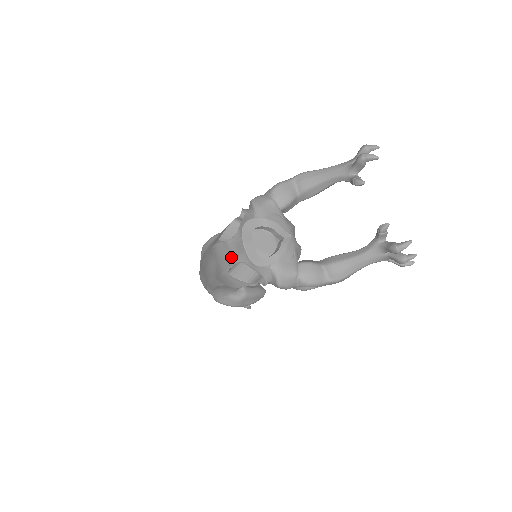
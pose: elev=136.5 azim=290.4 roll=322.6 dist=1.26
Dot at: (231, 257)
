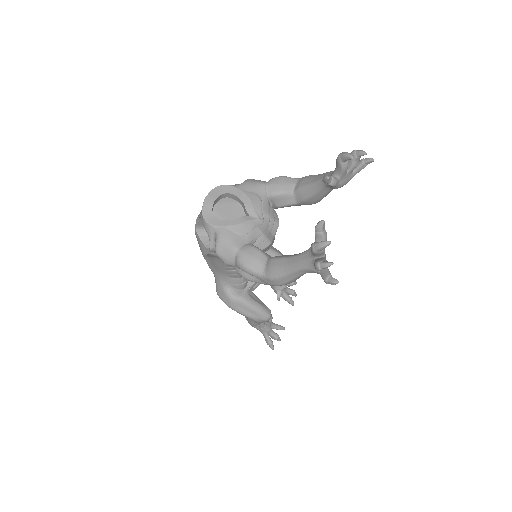
Dot at: occluded
